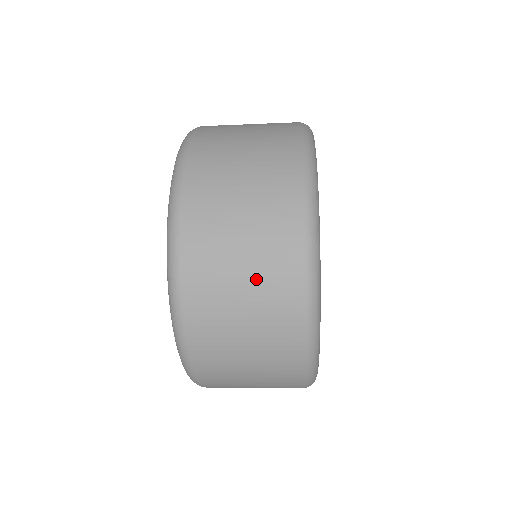
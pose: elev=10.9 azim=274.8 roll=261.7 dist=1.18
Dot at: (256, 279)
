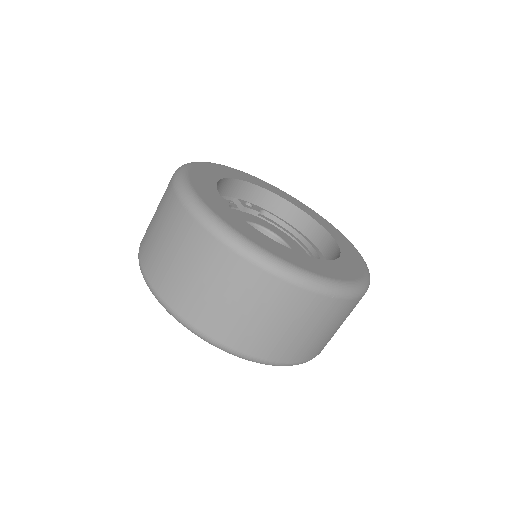
Dot at: occluded
